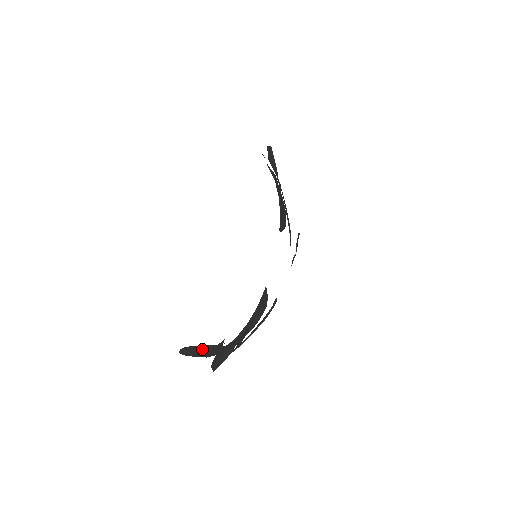
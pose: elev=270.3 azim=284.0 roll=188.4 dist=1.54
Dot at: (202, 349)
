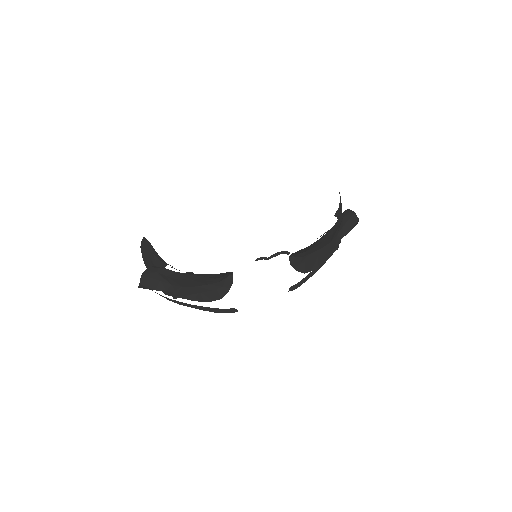
Dot at: (149, 251)
